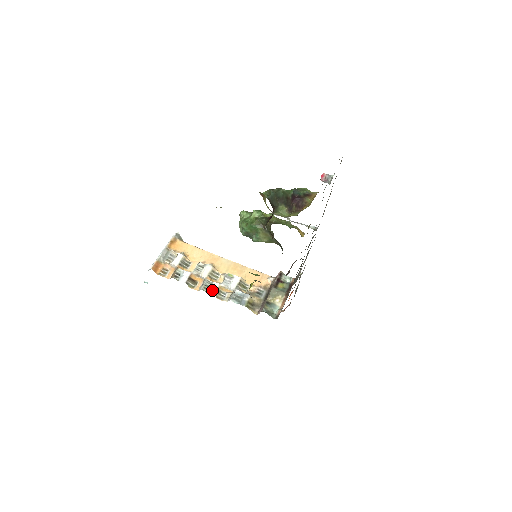
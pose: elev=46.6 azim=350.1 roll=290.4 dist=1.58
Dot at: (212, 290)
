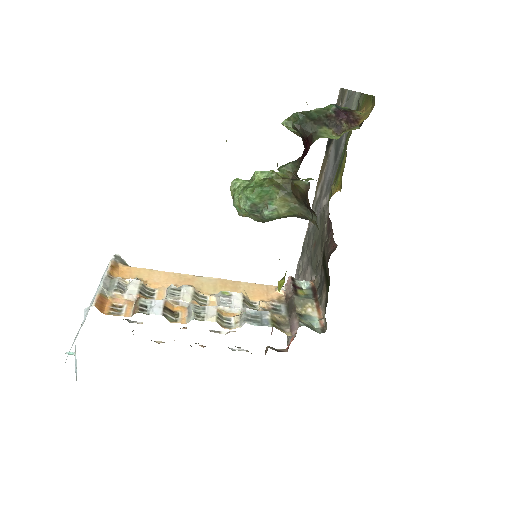
Dot at: (209, 316)
